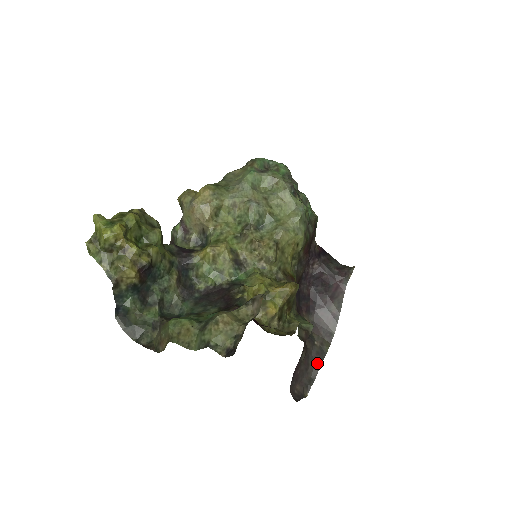
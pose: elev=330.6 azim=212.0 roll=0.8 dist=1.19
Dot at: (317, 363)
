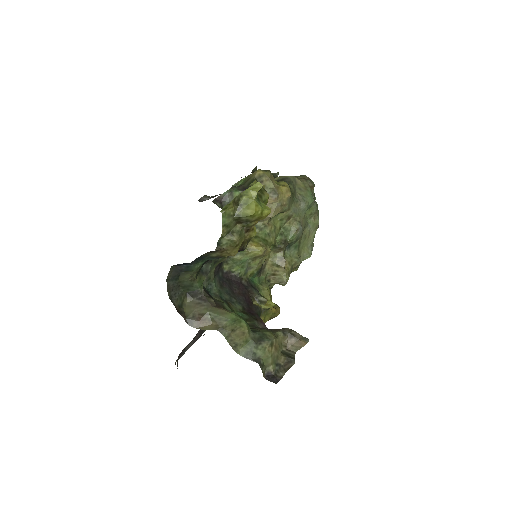
Dot at: (196, 339)
